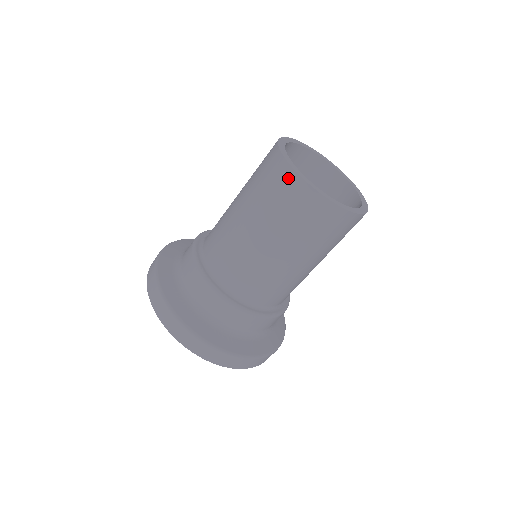
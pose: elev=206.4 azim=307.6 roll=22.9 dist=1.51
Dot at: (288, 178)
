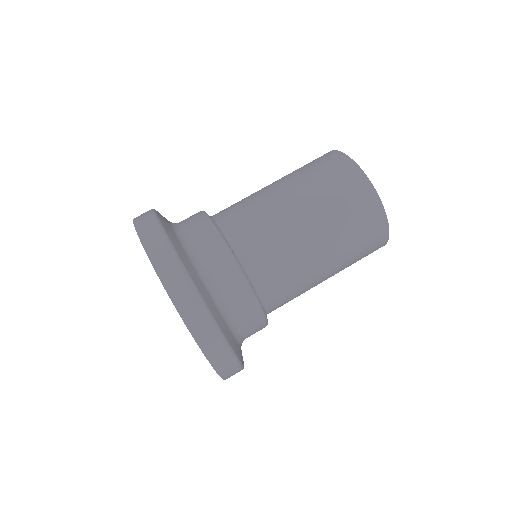
Dot at: (378, 220)
